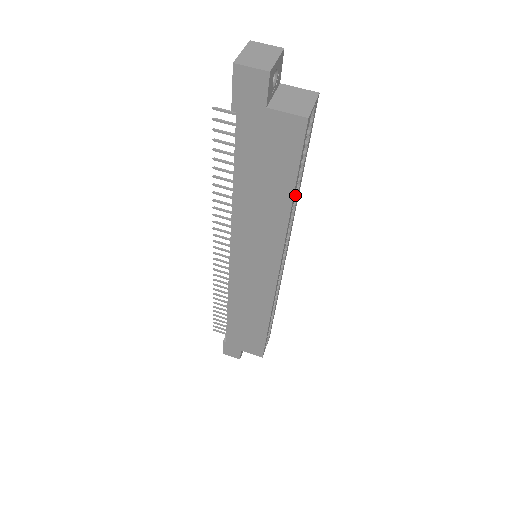
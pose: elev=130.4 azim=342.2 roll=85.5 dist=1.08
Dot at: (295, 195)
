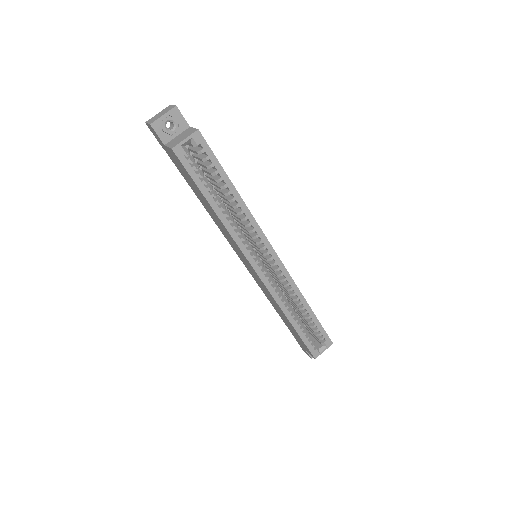
Dot at: (236, 204)
